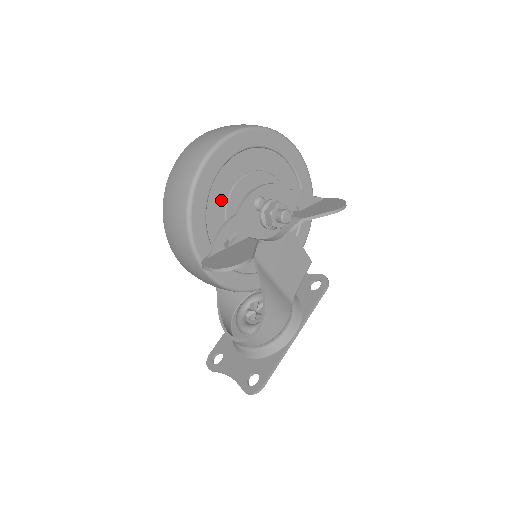
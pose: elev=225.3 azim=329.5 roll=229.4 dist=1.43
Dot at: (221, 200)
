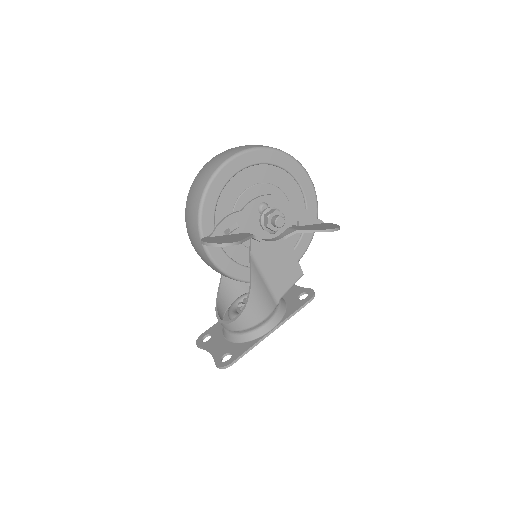
Dot at: (232, 198)
